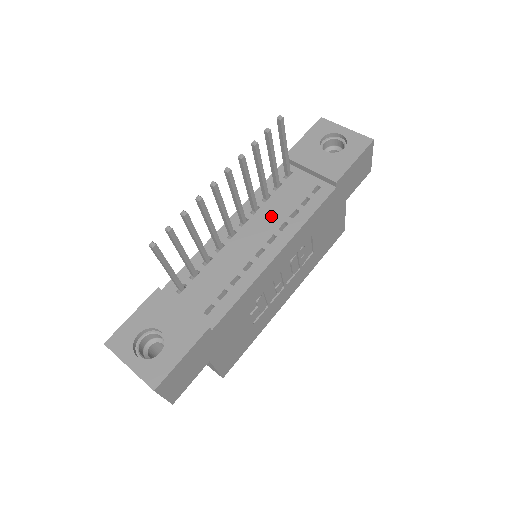
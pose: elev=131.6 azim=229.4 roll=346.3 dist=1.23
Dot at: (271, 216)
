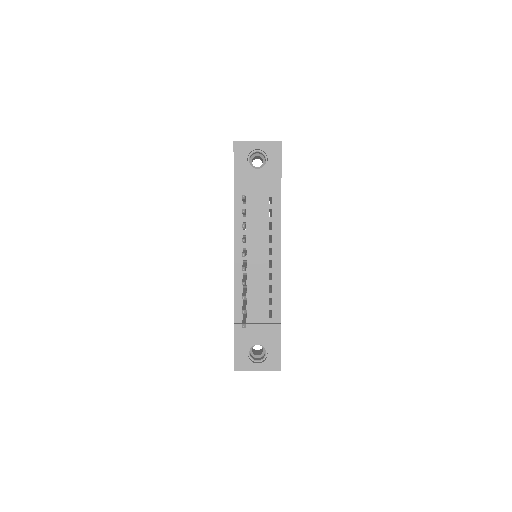
Dot at: (258, 237)
